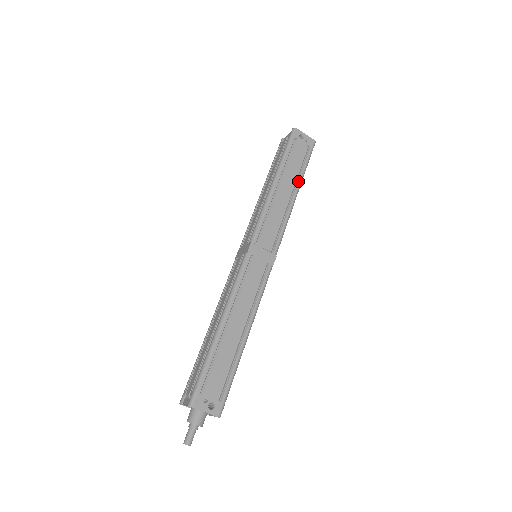
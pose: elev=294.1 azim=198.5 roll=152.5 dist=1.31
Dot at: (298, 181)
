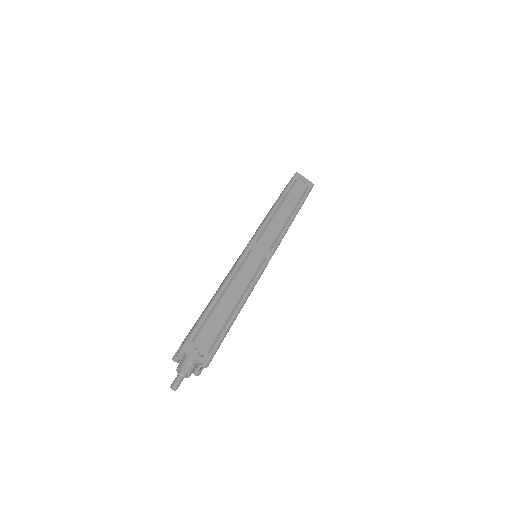
Dot at: (297, 207)
